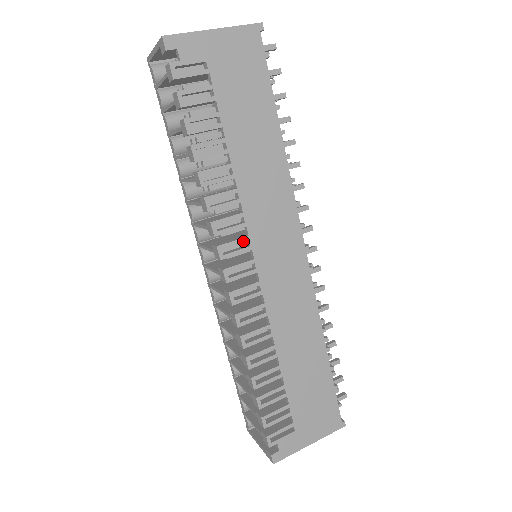
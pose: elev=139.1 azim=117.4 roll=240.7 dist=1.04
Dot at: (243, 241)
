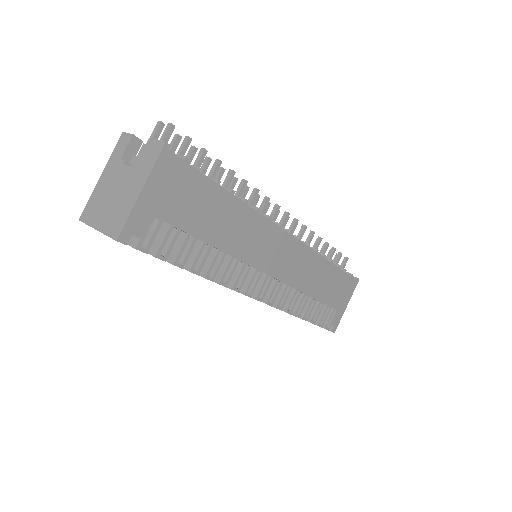
Dot at: (255, 275)
